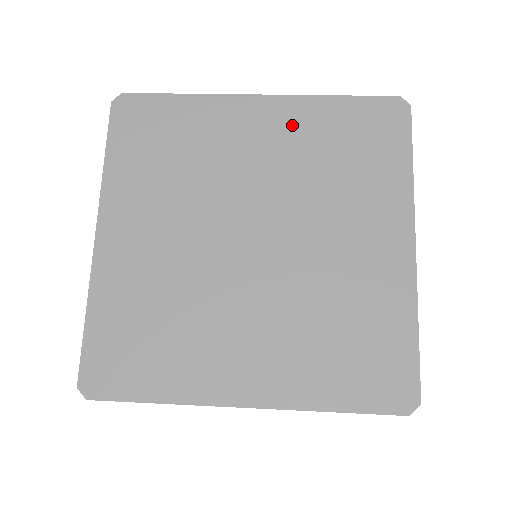
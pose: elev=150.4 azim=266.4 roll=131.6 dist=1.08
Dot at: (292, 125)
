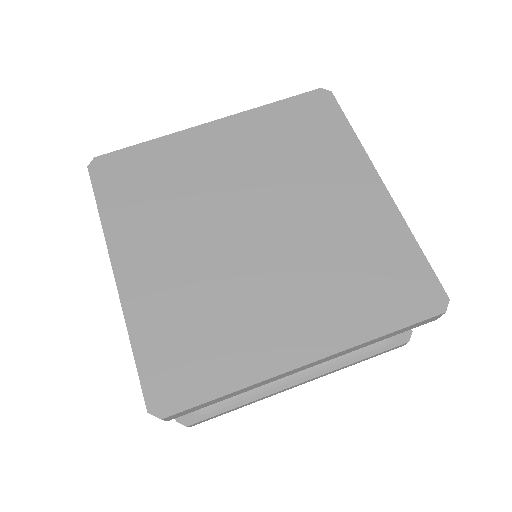
Dot at: (247, 134)
